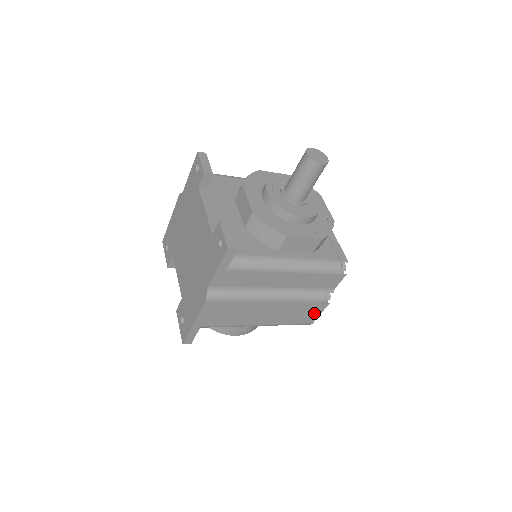
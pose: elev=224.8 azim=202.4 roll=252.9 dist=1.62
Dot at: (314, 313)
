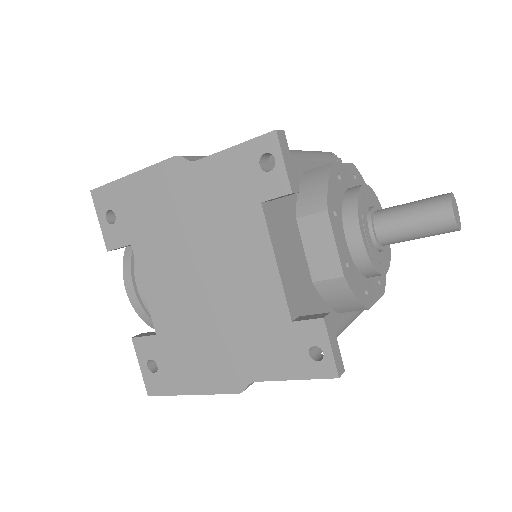
Dot at: occluded
